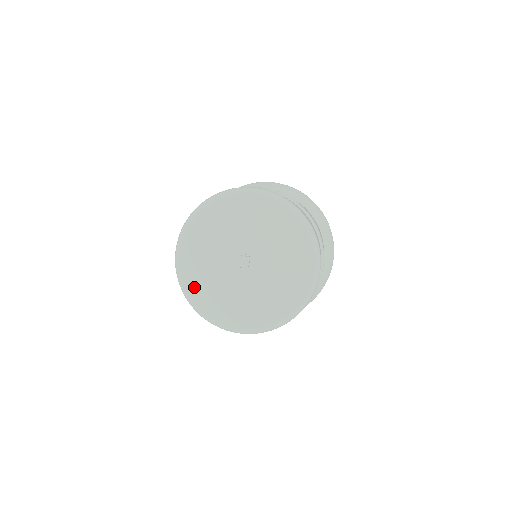
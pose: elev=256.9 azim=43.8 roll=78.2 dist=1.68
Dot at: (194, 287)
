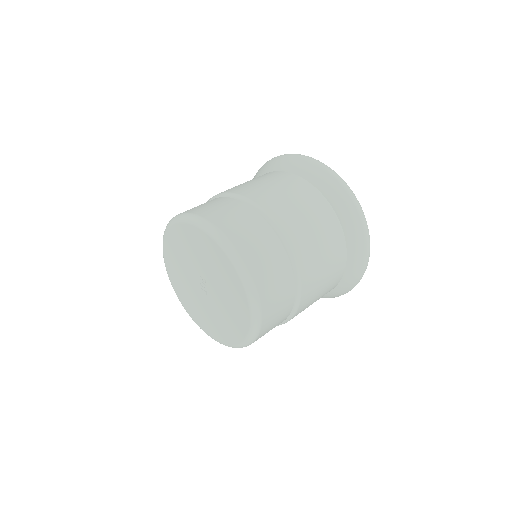
Dot at: (177, 288)
